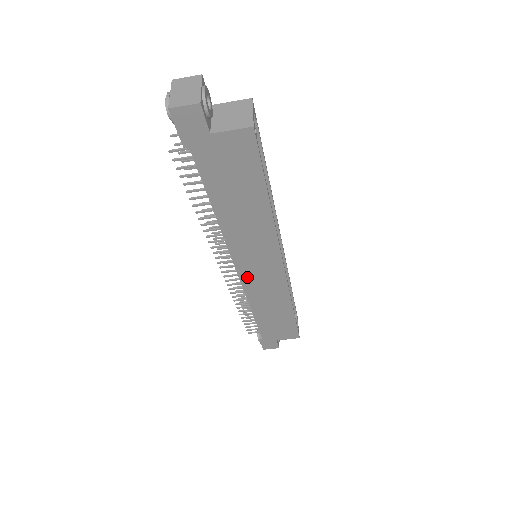
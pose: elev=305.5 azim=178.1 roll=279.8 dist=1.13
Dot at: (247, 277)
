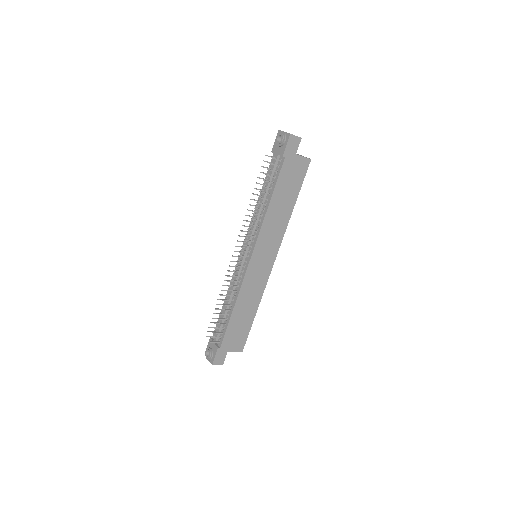
Dot at: (252, 266)
